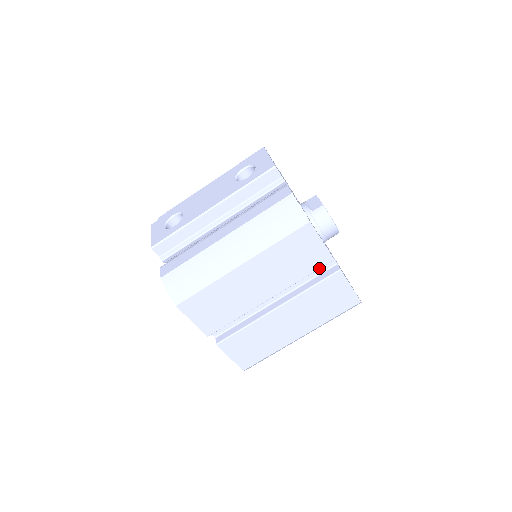
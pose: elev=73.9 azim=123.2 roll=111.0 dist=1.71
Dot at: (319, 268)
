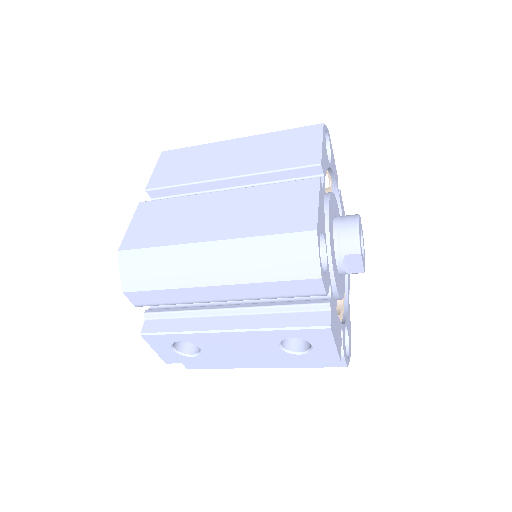
Dot at: occluded
